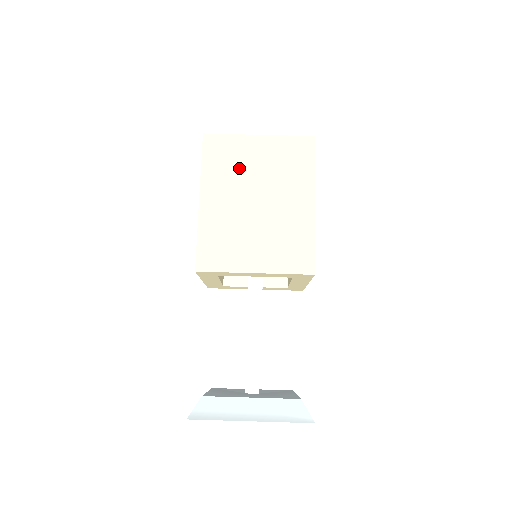
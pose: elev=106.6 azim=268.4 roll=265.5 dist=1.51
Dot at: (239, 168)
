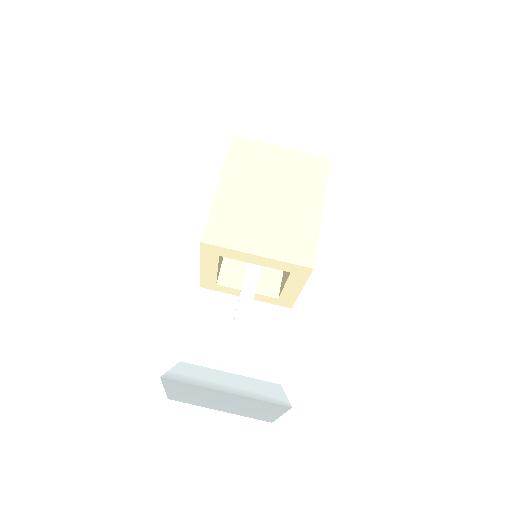
Dot at: (259, 167)
